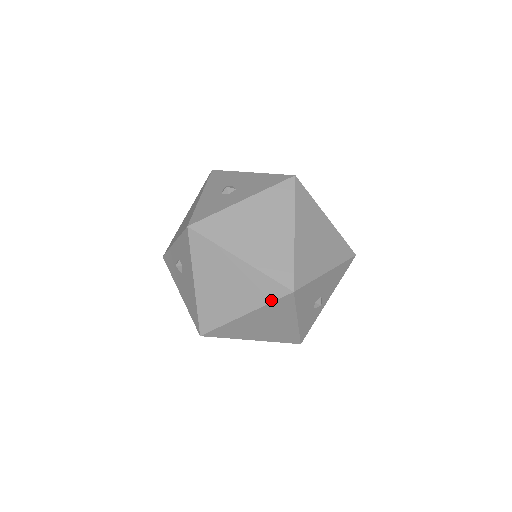
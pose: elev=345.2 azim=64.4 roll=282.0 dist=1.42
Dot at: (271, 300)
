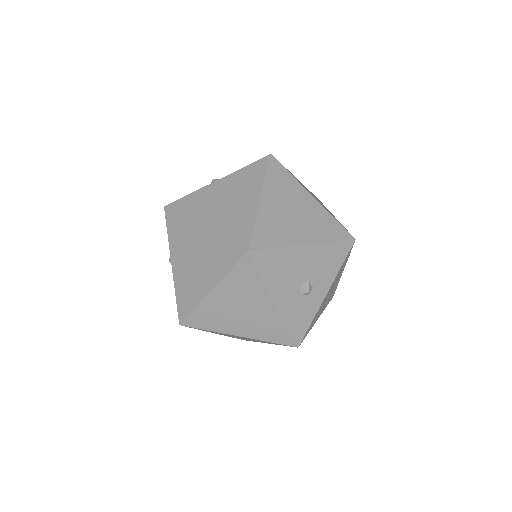
Dot at: (231, 266)
